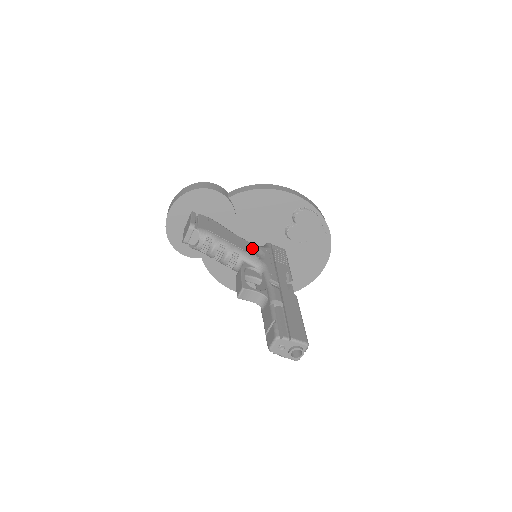
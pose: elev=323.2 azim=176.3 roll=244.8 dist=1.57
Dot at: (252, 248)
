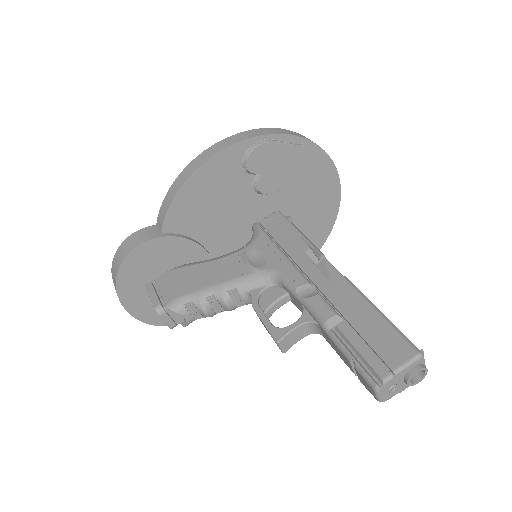
Dot at: (242, 261)
